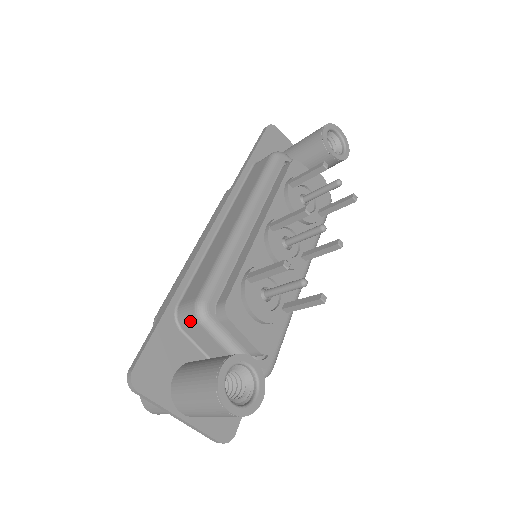
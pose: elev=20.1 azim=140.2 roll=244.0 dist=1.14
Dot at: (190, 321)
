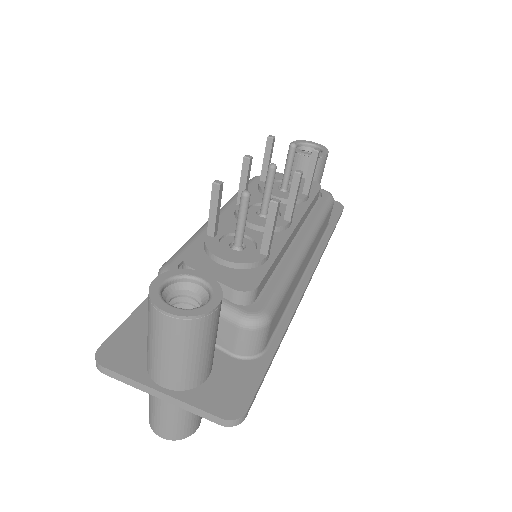
Dot at: occluded
